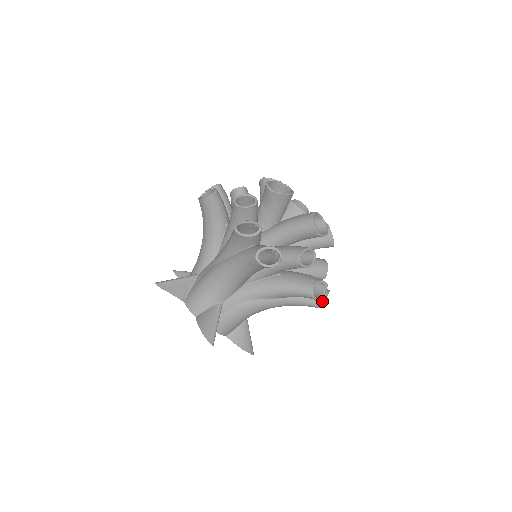
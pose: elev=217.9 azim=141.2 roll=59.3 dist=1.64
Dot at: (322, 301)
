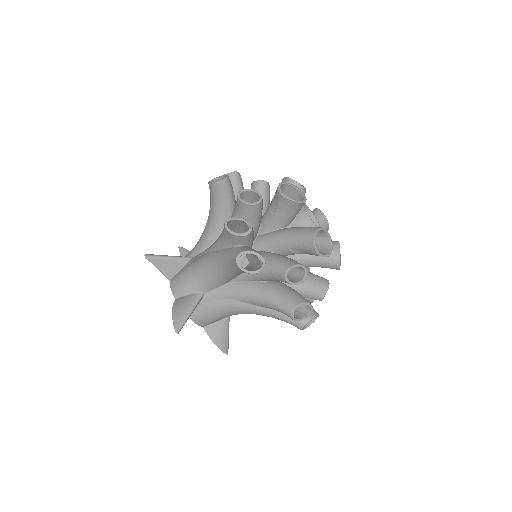
Dot at: occluded
